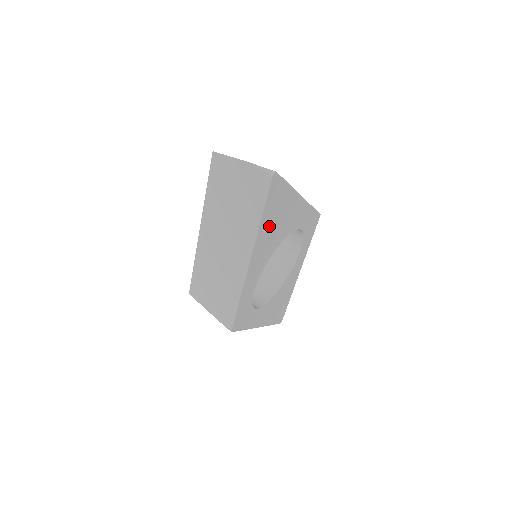
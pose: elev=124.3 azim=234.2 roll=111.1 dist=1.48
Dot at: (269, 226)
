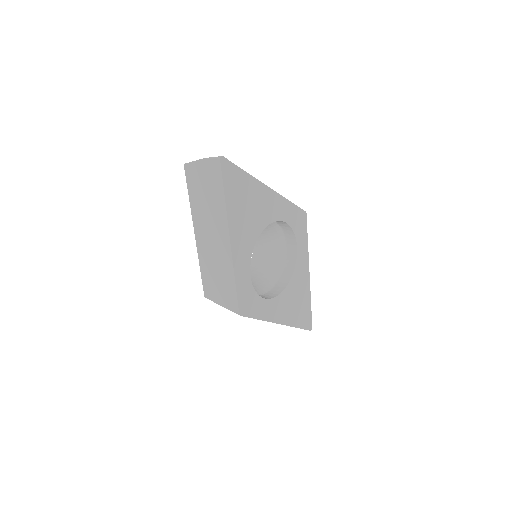
Dot at: (239, 208)
